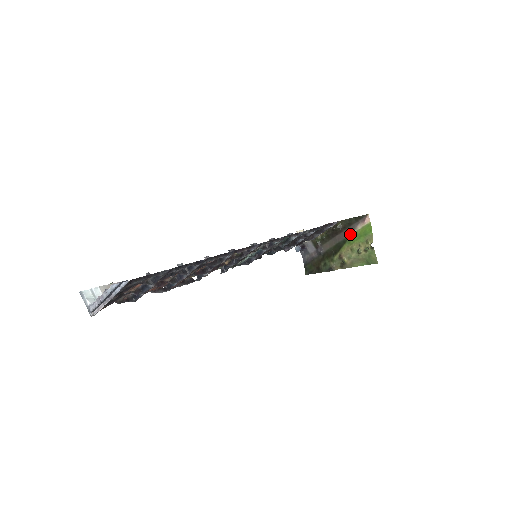
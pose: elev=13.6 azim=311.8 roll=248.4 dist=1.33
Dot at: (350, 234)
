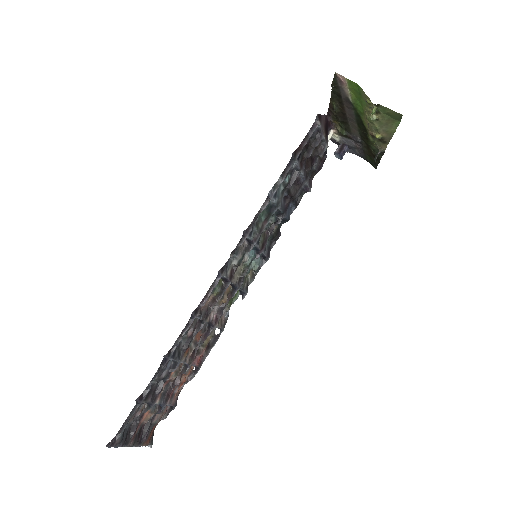
Dot at: (351, 105)
